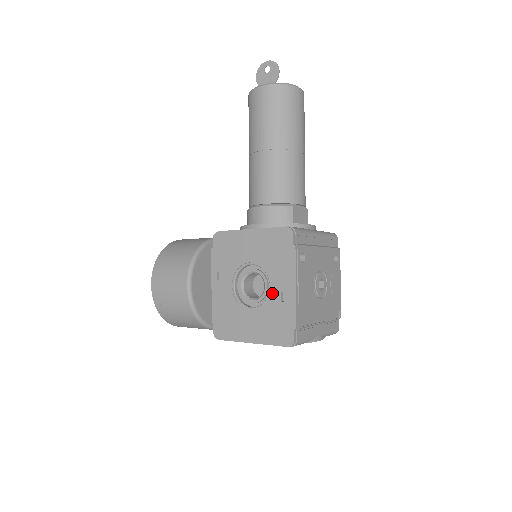
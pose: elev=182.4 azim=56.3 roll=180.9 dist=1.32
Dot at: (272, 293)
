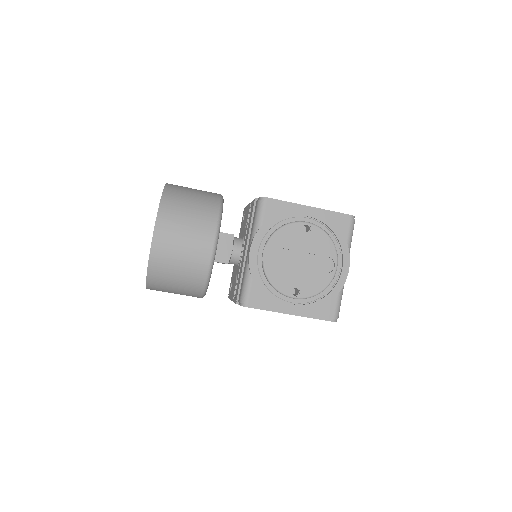
Dot at: occluded
